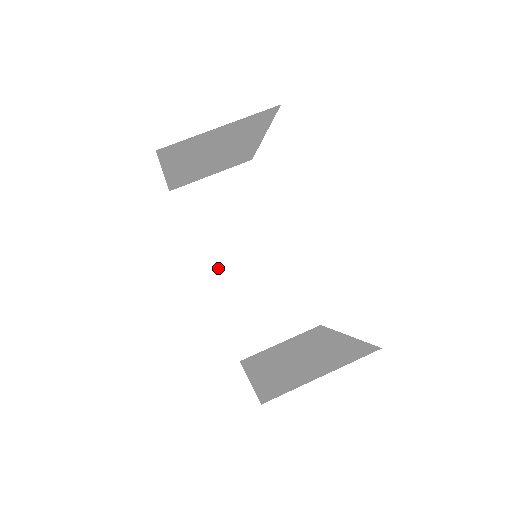
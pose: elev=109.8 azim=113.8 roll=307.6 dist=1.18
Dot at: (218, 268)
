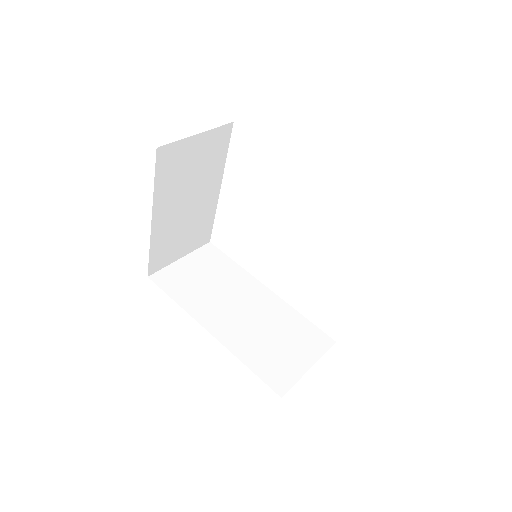
Dot at: (219, 322)
